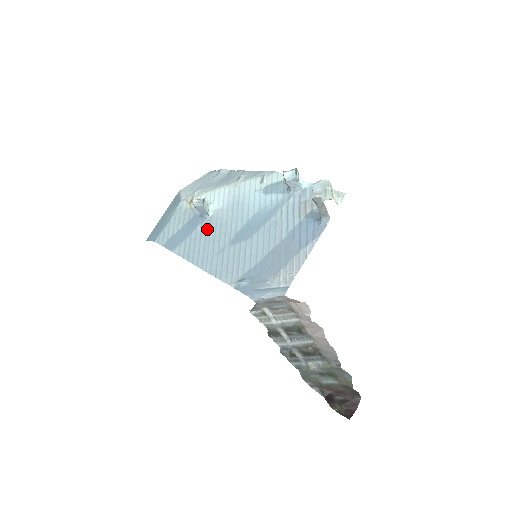
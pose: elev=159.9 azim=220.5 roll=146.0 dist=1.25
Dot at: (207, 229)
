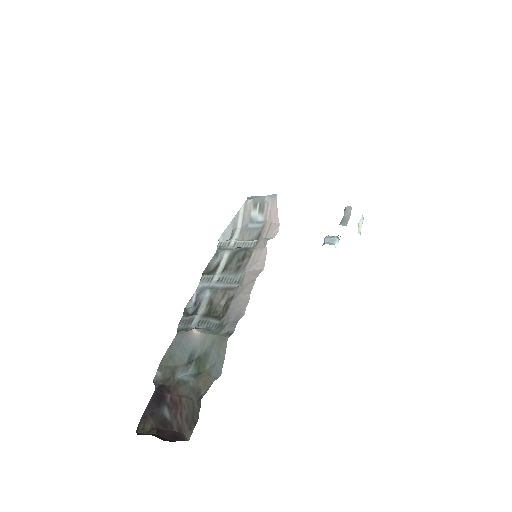
Dot at: occluded
